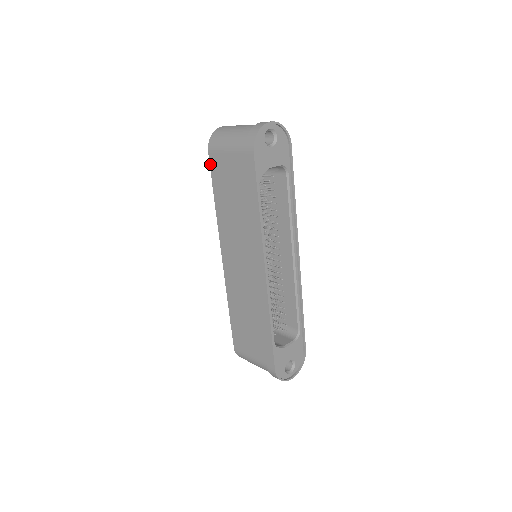
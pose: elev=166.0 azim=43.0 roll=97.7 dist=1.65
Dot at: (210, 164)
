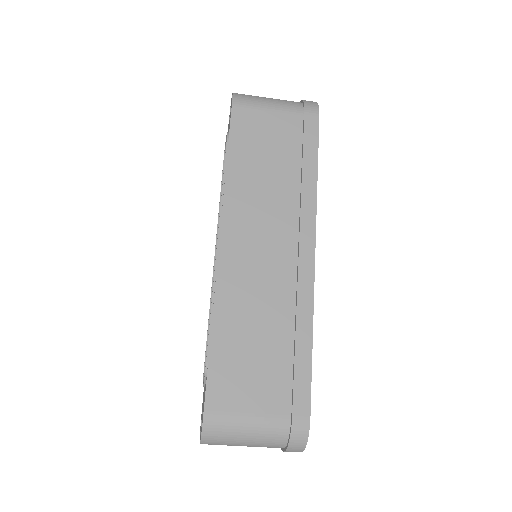
Dot at: (232, 119)
